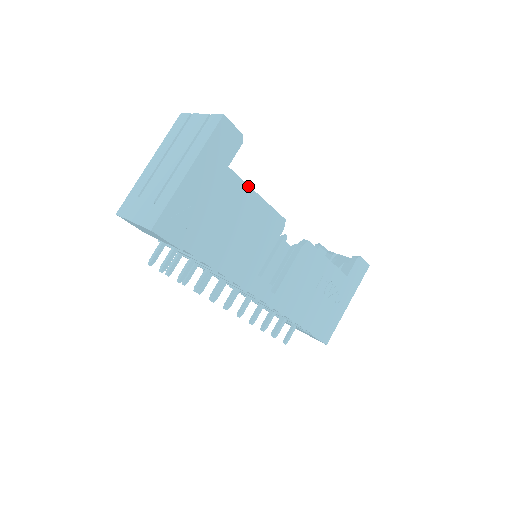
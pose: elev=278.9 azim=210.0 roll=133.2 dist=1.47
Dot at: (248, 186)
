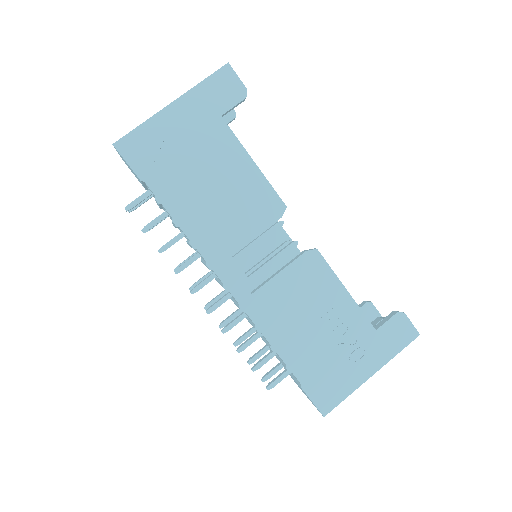
Dot at: (242, 146)
